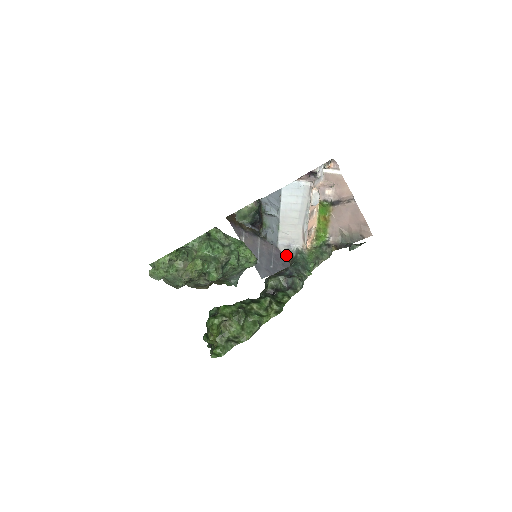
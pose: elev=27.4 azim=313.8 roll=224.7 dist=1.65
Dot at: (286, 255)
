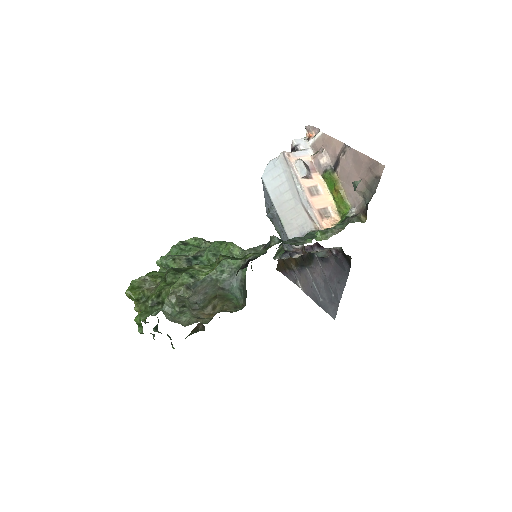
Dot at: (301, 248)
